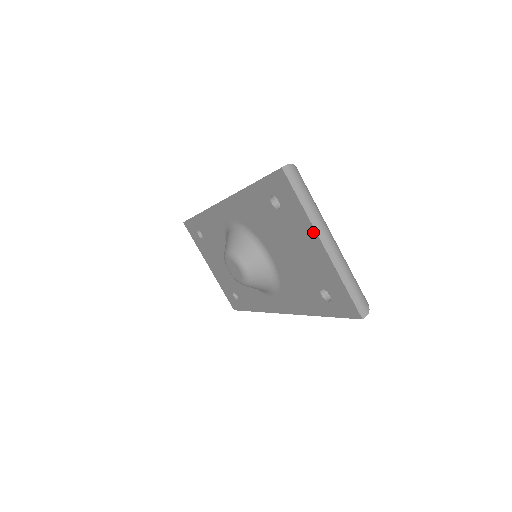
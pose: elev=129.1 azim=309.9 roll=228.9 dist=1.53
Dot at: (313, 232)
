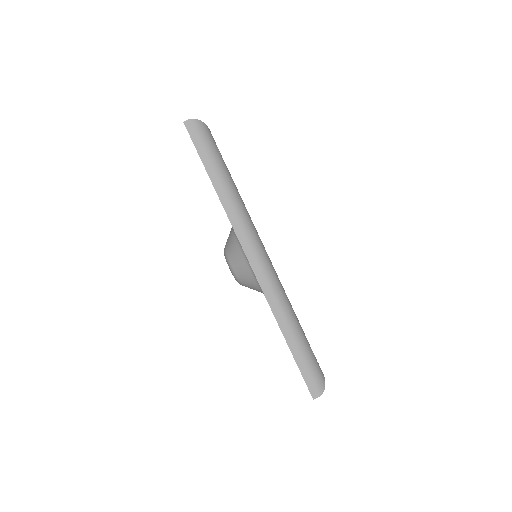
Dot at: occluded
